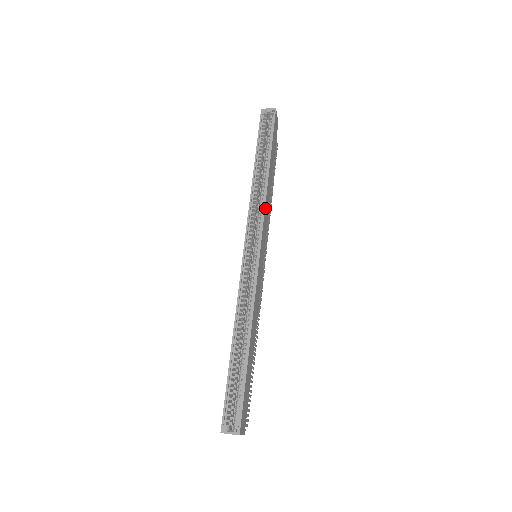
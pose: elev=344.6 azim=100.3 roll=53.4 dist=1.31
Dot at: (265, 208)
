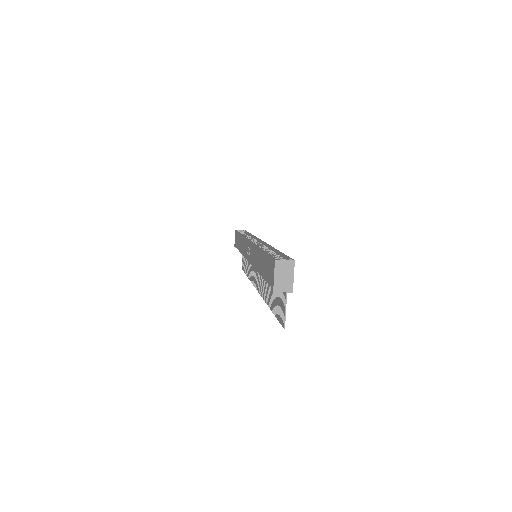
Dot at: occluded
